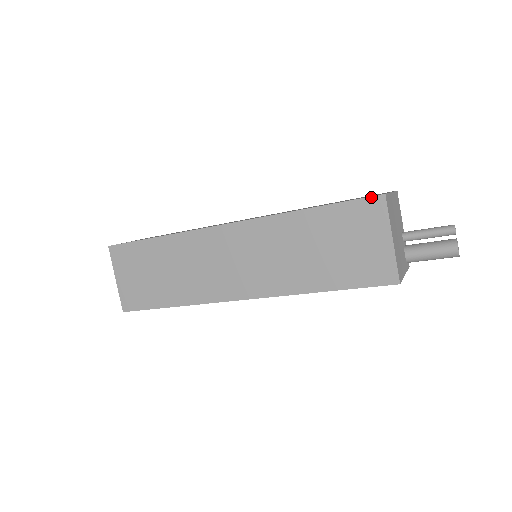
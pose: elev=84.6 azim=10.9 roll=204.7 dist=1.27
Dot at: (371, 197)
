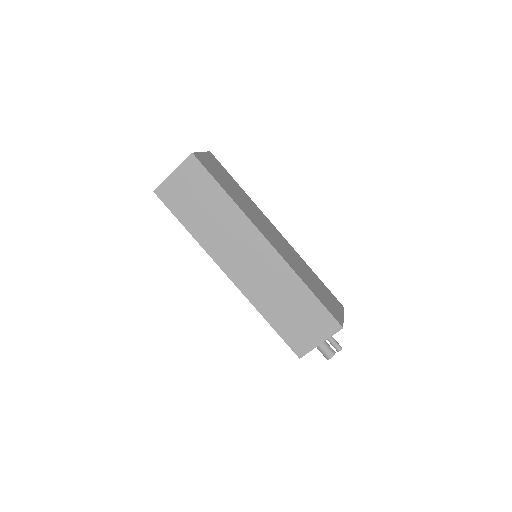
Dot at: (337, 322)
